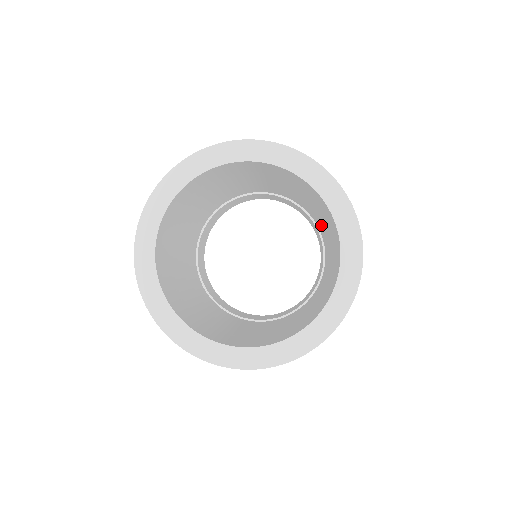
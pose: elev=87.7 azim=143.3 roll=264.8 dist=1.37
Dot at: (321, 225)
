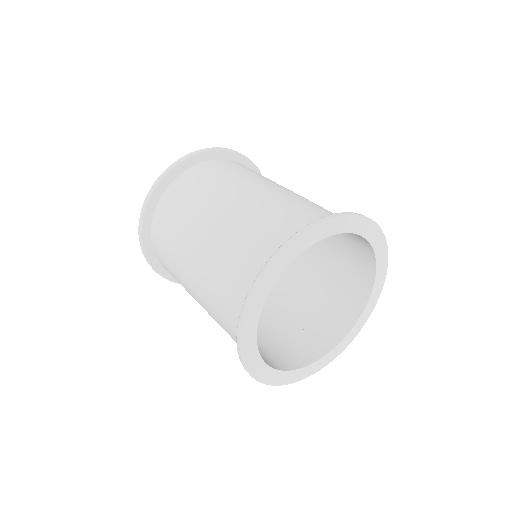
Dot at: occluded
